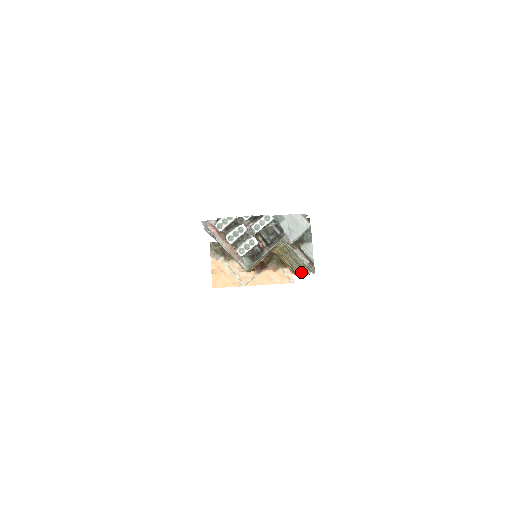
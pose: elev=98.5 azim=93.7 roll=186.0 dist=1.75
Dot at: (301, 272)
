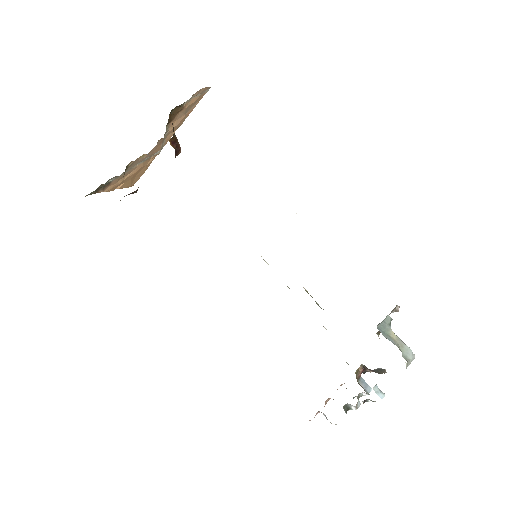
Dot at: occluded
